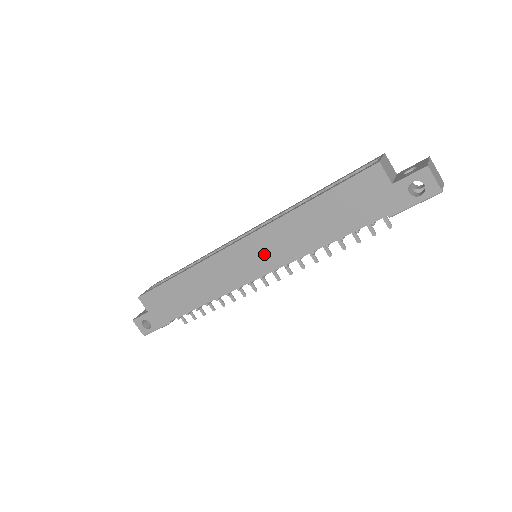
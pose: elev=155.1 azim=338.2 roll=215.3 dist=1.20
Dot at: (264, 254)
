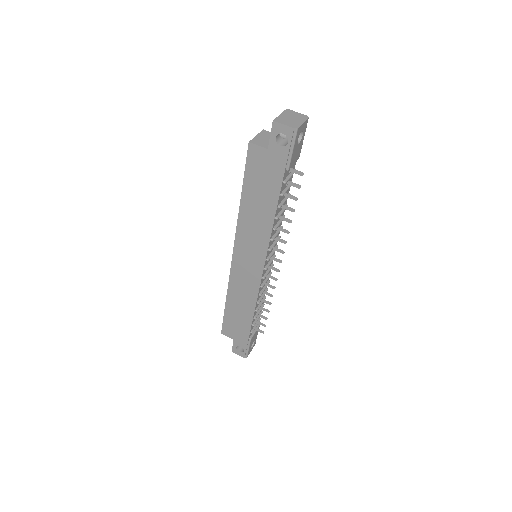
Dot at: (251, 252)
